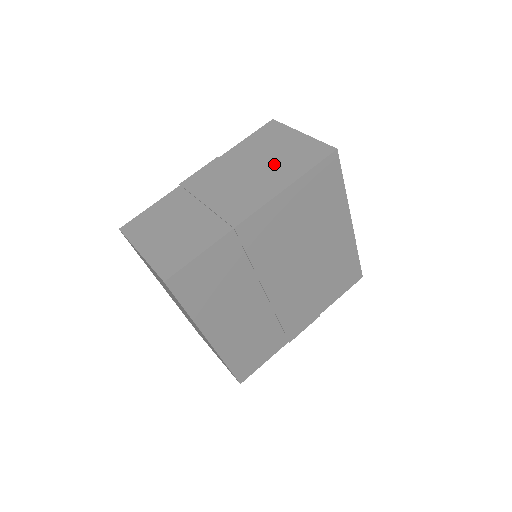
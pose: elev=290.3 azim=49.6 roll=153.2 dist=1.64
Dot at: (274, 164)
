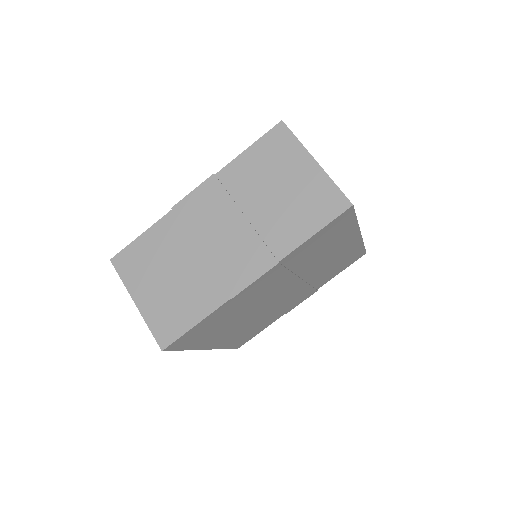
Dot at: (278, 208)
